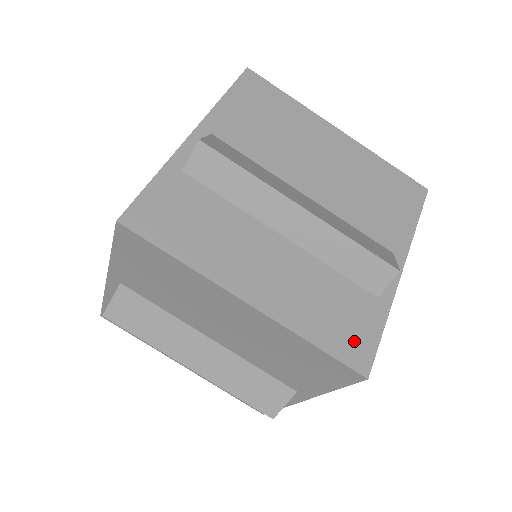
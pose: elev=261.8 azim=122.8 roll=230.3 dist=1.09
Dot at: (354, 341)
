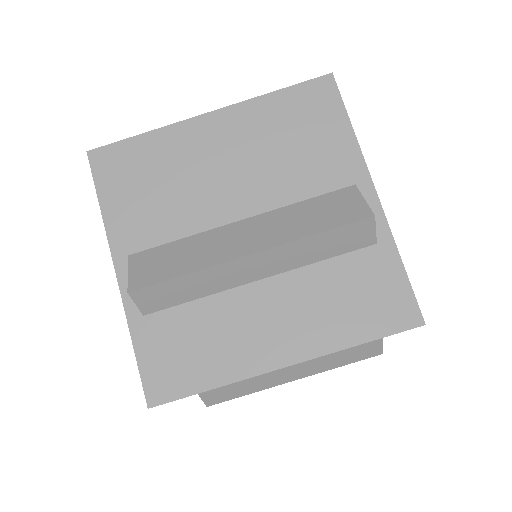
Dot at: (389, 305)
